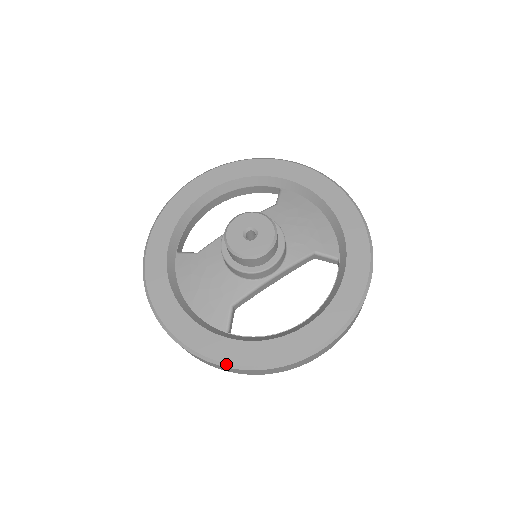
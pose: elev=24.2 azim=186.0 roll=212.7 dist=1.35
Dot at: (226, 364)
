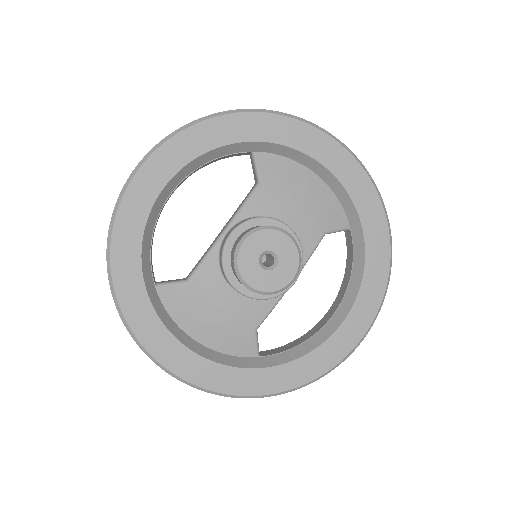
Dot at: (276, 394)
